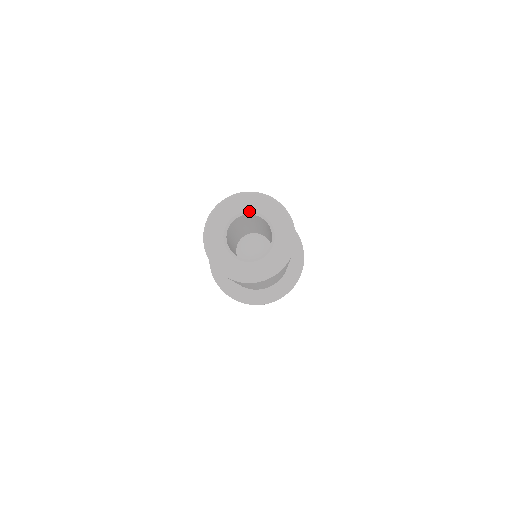
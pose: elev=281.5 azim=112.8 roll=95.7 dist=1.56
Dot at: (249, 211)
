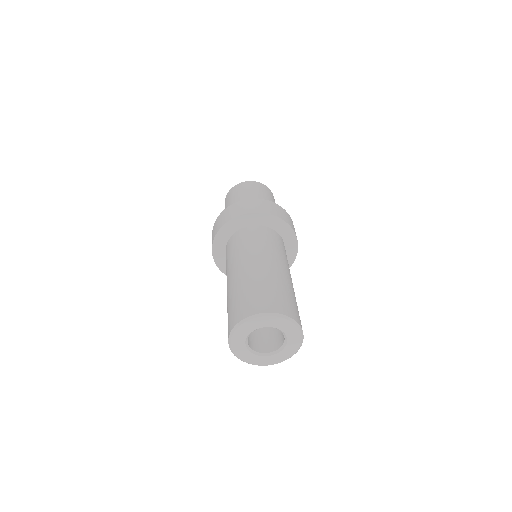
Dot at: occluded
